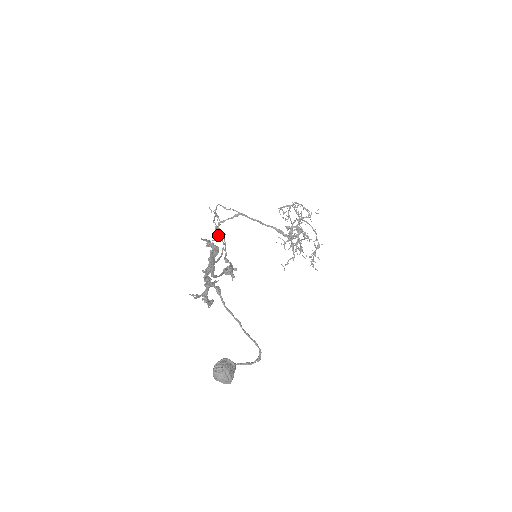
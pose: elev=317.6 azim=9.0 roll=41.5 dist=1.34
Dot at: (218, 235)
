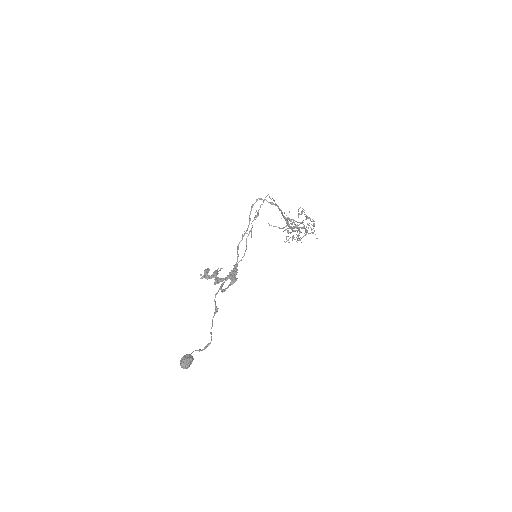
Dot at: (246, 242)
